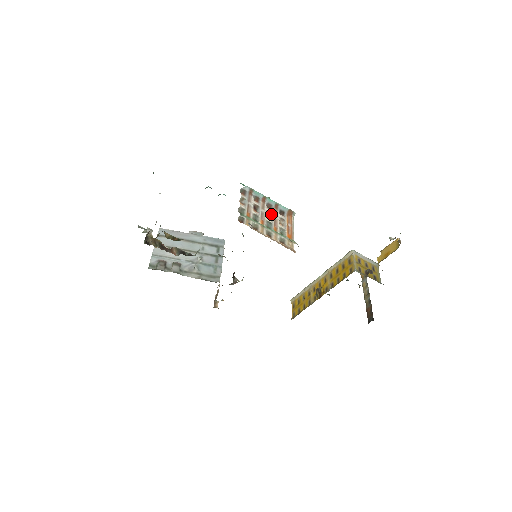
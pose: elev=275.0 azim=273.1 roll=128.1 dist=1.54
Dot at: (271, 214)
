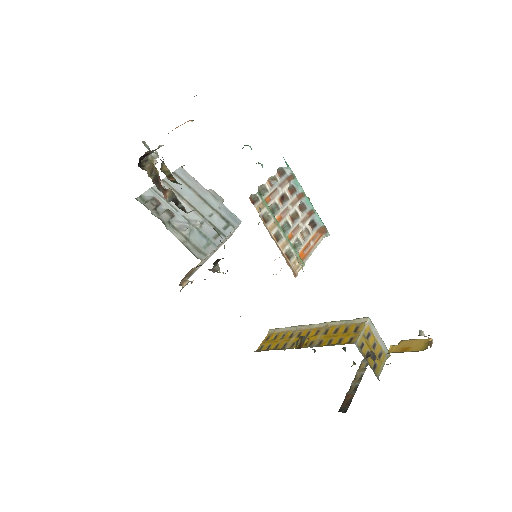
Dot at: (298, 217)
